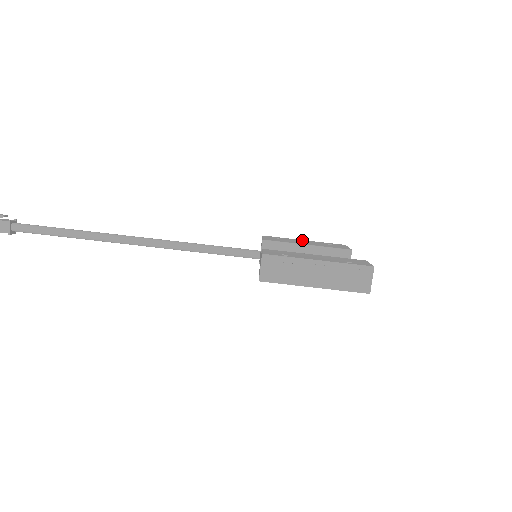
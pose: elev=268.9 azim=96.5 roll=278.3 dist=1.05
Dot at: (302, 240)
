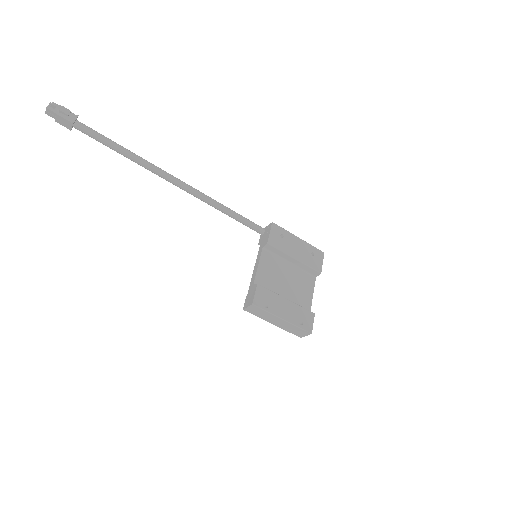
Dot at: (297, 239)
